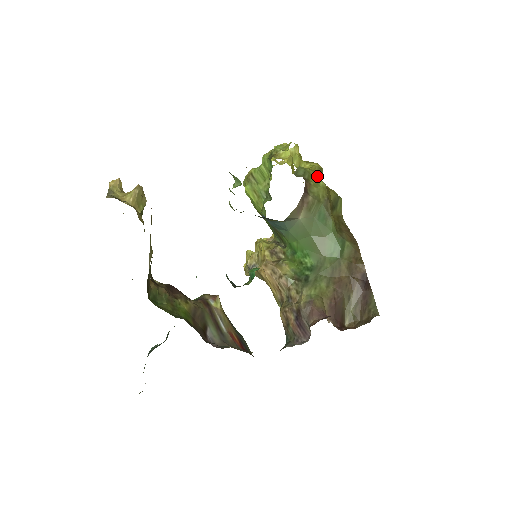
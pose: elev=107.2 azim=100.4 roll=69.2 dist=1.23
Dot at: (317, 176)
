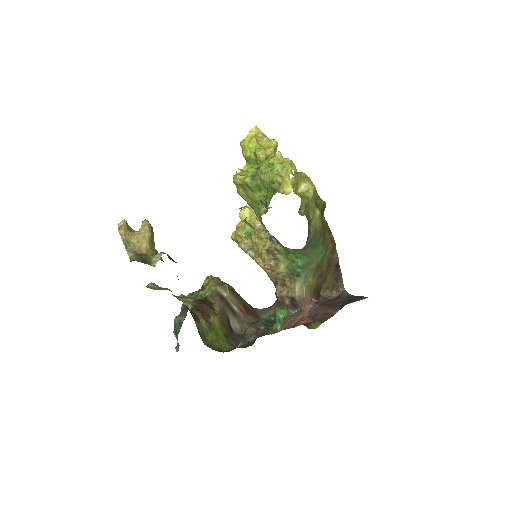
Dot at: (314, 204)
